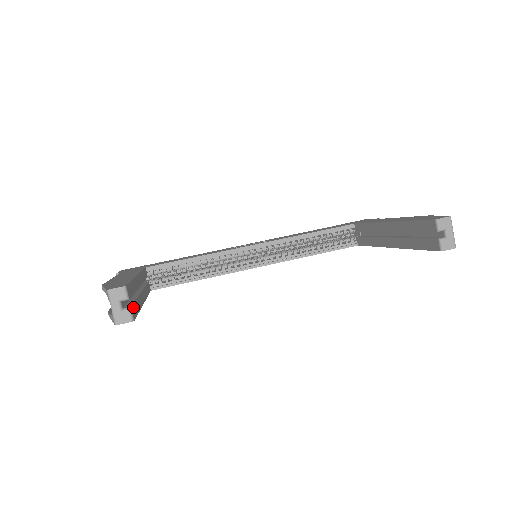
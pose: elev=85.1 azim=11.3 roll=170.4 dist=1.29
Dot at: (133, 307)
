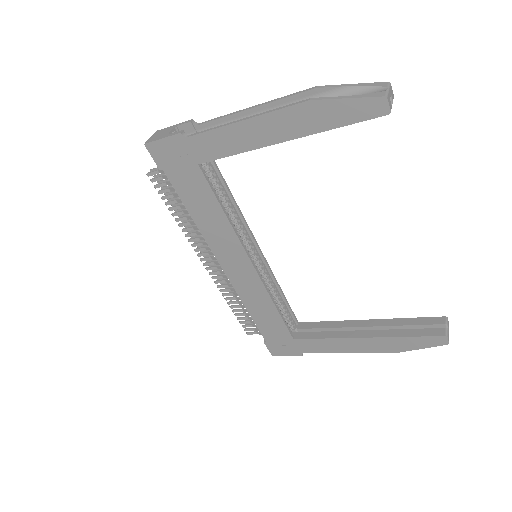
Dot at: occluded
